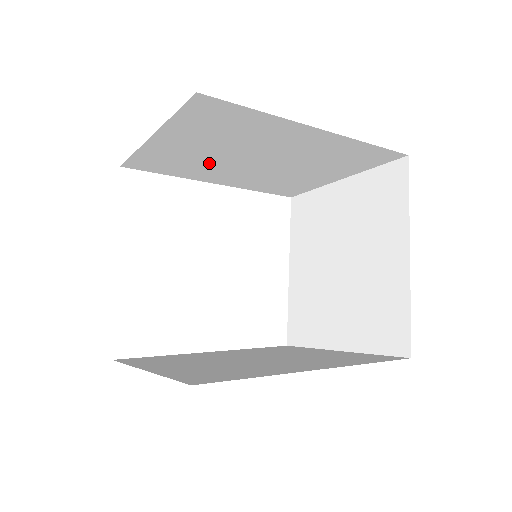
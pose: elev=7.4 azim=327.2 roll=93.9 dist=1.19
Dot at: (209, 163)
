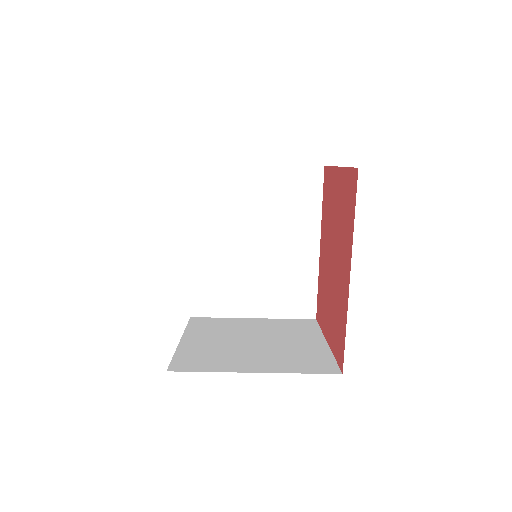
Dot at: (232, 217)
